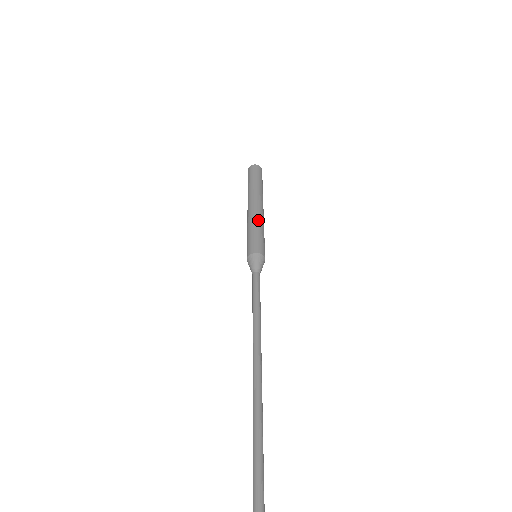
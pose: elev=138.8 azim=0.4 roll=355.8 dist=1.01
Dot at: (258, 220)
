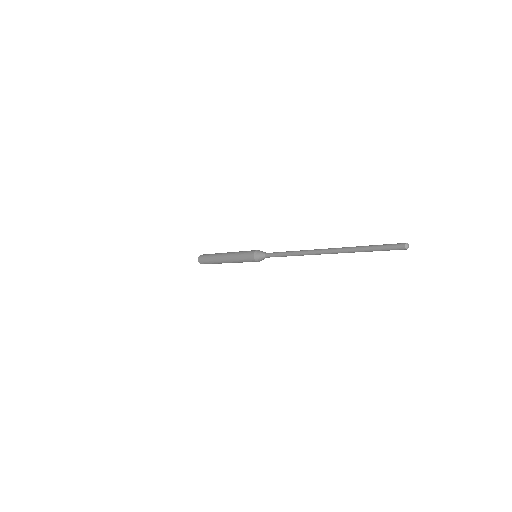
Dot at: occluded
